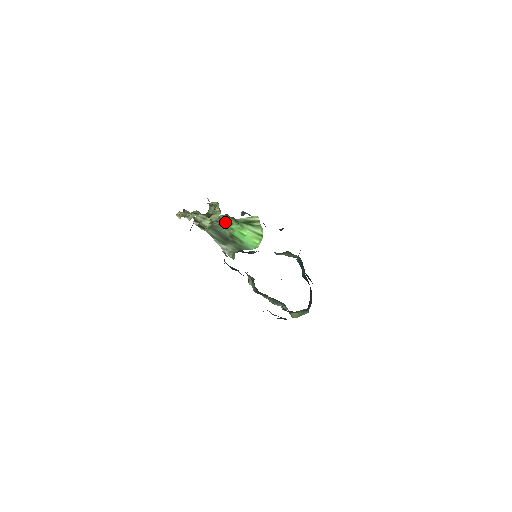
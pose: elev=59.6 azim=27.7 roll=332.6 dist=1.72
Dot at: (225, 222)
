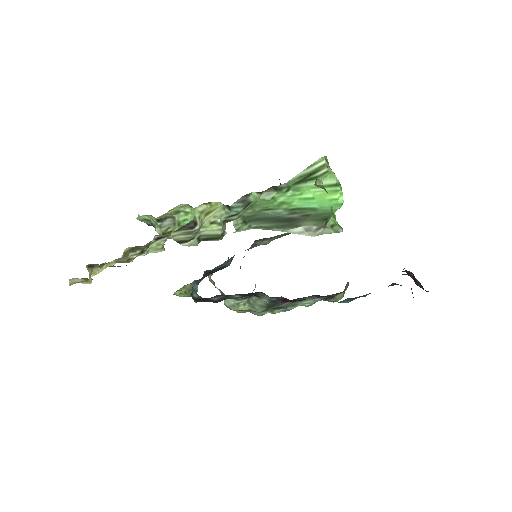
Dot at: (260, 202)
